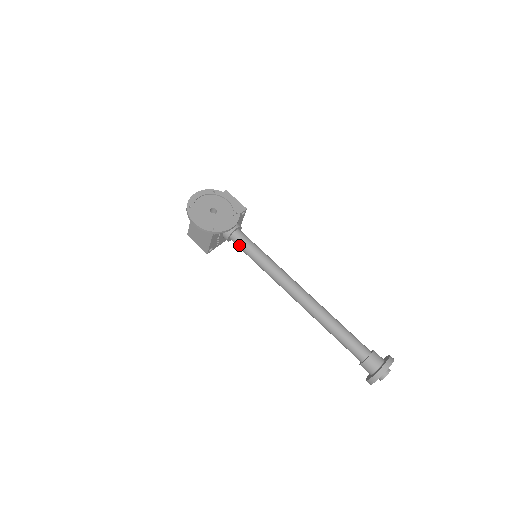
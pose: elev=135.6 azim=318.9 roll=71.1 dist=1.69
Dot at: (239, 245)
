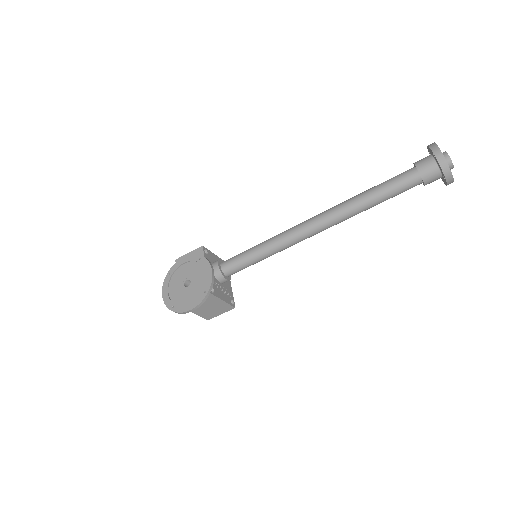
Dot at: (238, 270)
